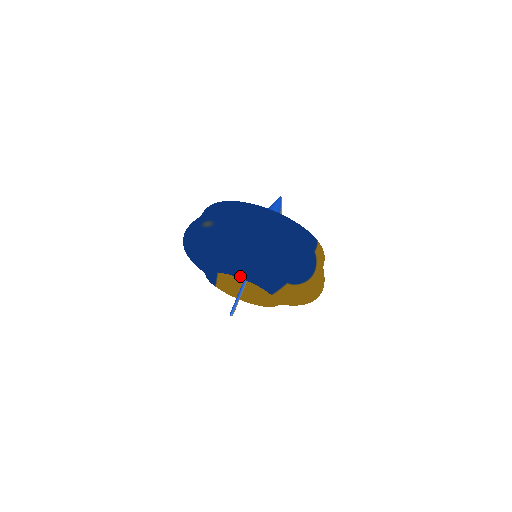
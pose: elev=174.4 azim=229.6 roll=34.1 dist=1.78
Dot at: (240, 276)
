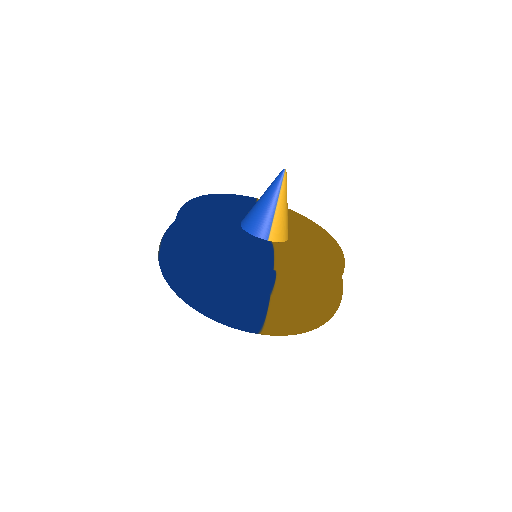
Dot at: occluded
